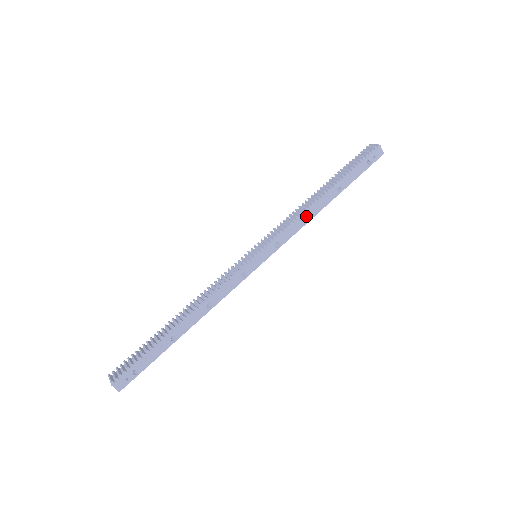
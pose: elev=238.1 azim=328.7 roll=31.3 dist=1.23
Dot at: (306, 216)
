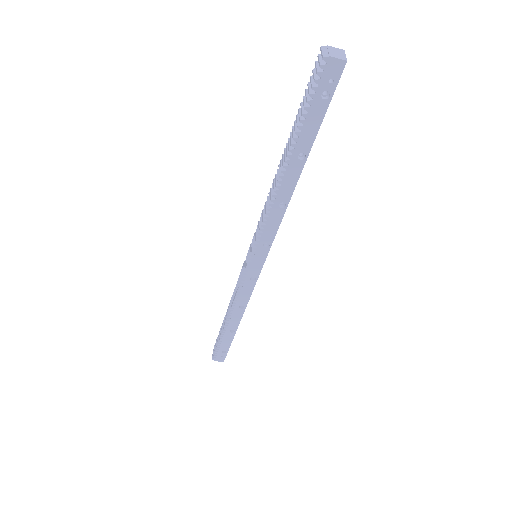
Dot at: (278, 206)
